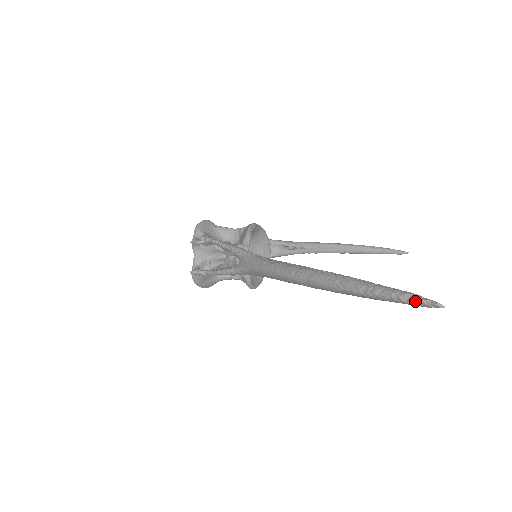
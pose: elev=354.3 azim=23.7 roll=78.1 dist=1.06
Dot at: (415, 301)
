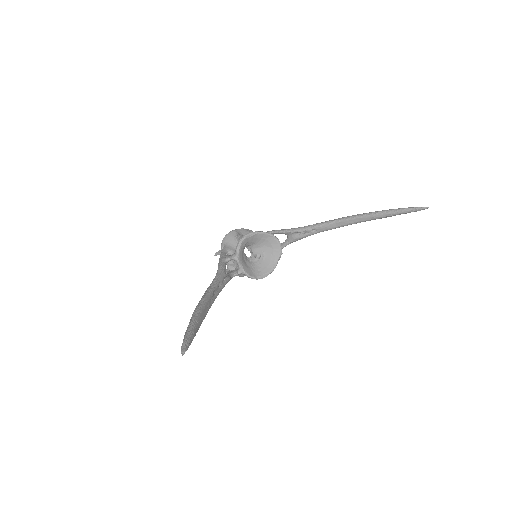
Dot at: (182, 347)
